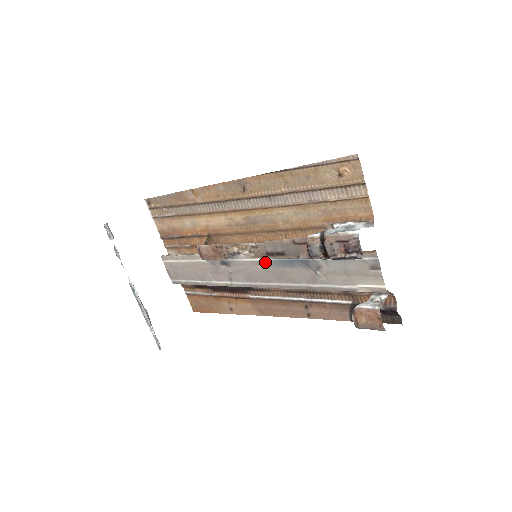
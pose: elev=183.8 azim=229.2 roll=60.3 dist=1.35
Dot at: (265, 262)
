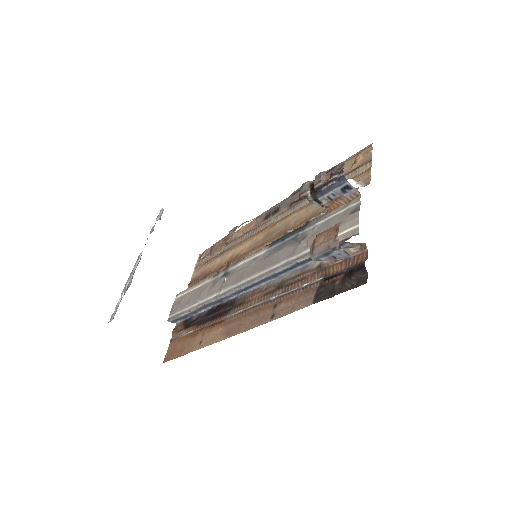
Dot at: (260, 256)
